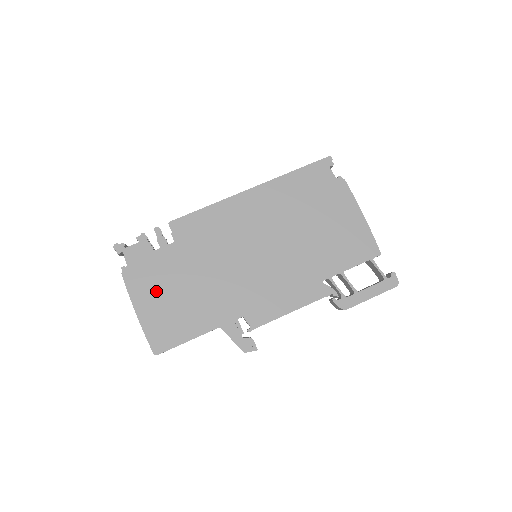
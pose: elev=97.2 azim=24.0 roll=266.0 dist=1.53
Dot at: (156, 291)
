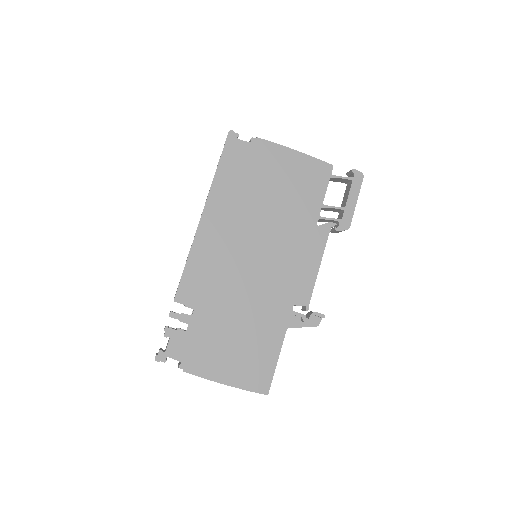
Dot at: (220, 355)
